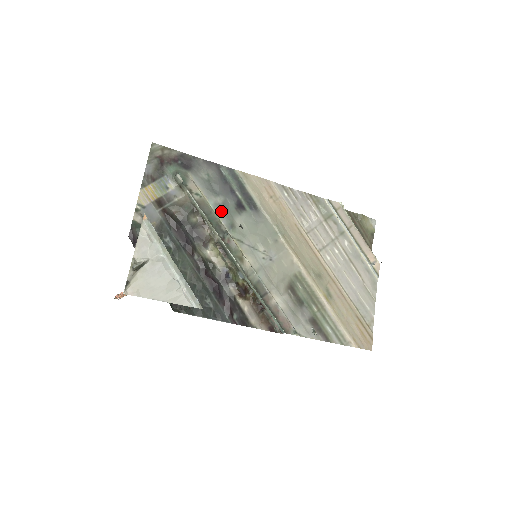
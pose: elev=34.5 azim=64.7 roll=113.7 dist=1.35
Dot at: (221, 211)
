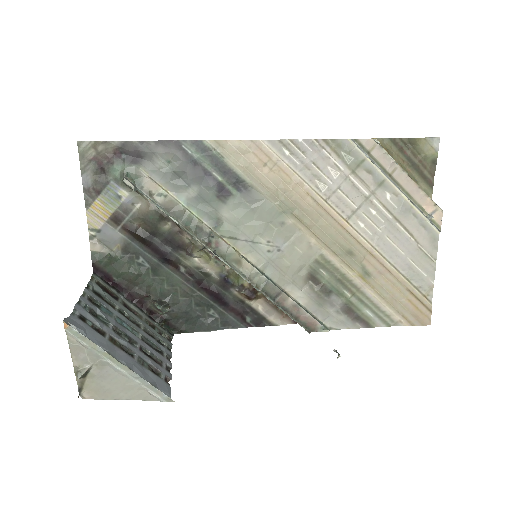
Dot at: (198, 206)
